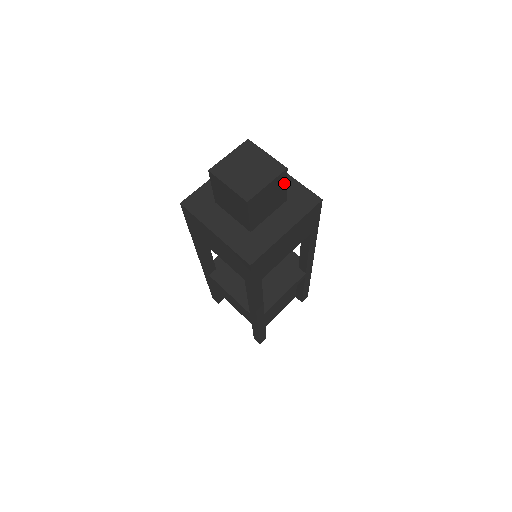
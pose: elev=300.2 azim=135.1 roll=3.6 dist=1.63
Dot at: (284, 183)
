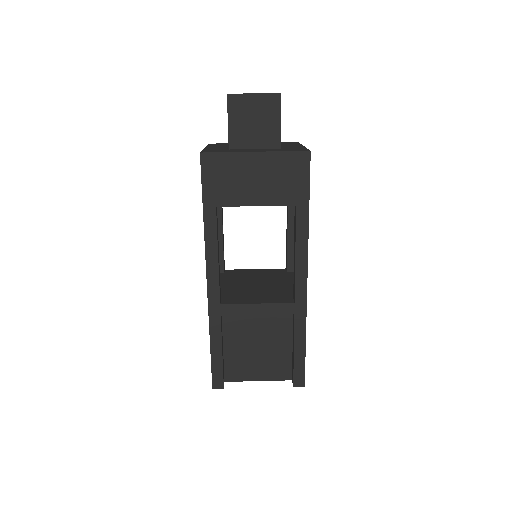
Dot at: occluded
